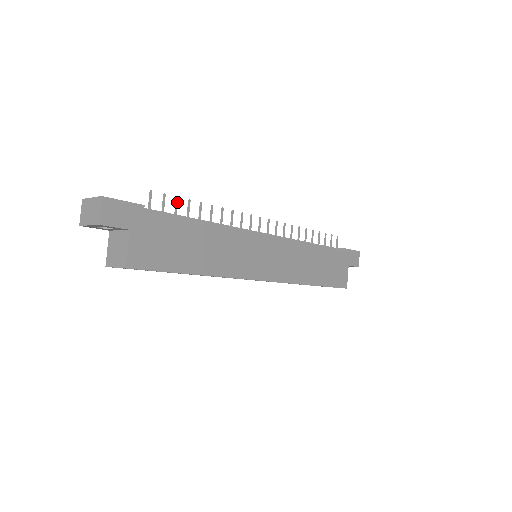
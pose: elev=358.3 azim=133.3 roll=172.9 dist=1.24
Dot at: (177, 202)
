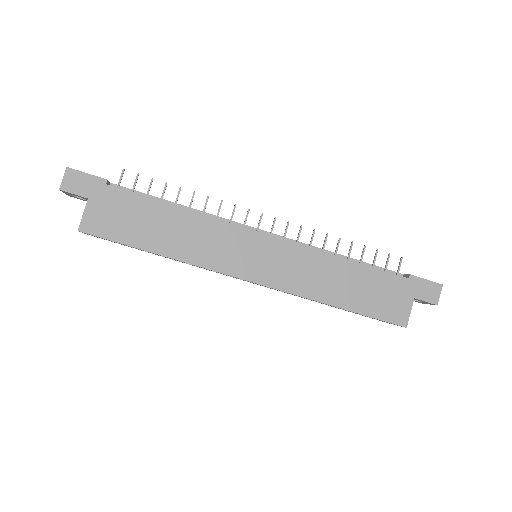
Dot at: (151, 183)
